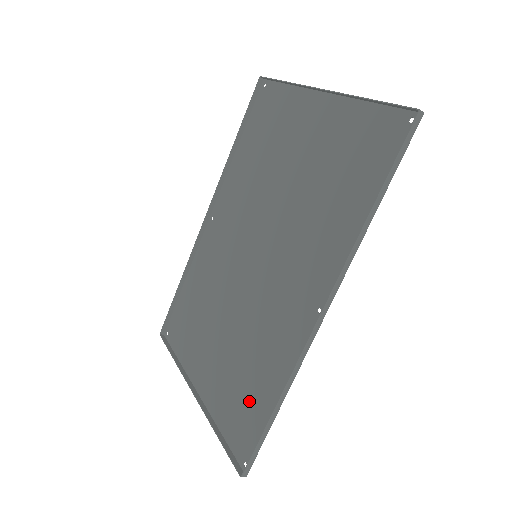
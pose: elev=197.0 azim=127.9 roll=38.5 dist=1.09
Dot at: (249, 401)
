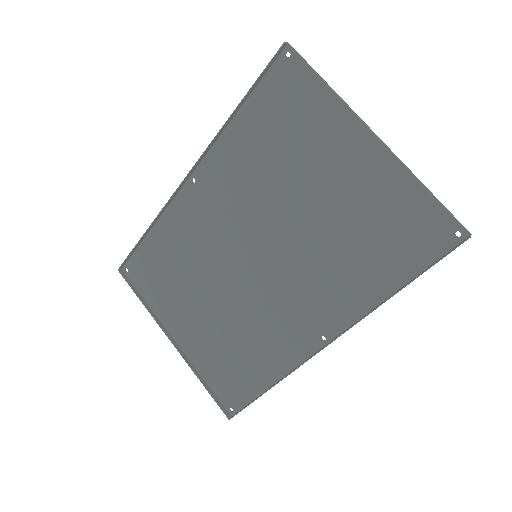
Dot at: (239, 371)
